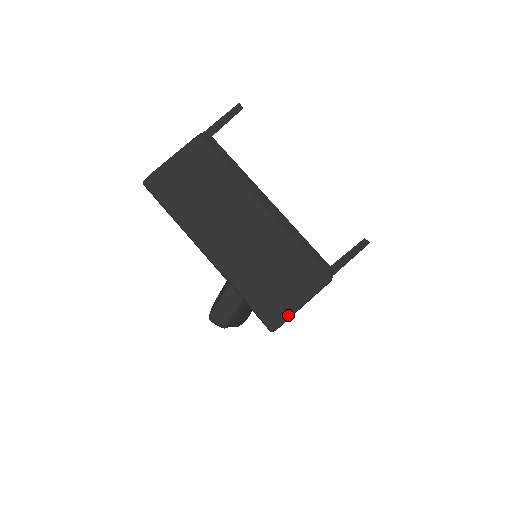
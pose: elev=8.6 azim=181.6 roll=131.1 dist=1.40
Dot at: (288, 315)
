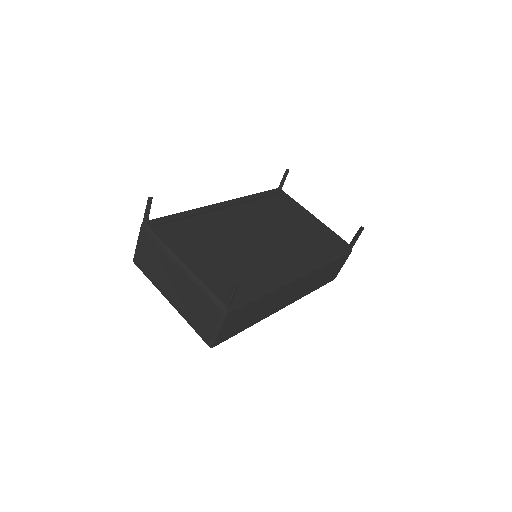
Dot at: (213, 339)
